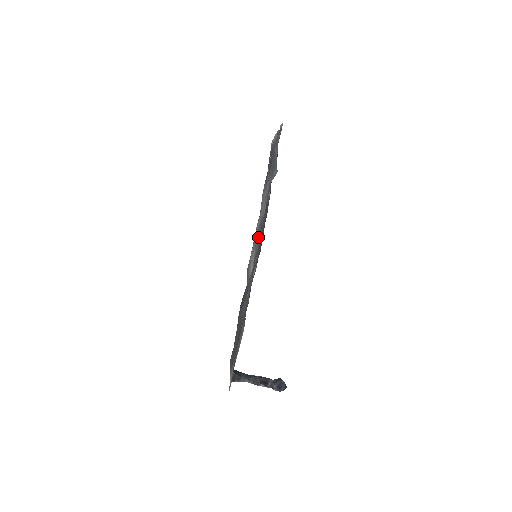
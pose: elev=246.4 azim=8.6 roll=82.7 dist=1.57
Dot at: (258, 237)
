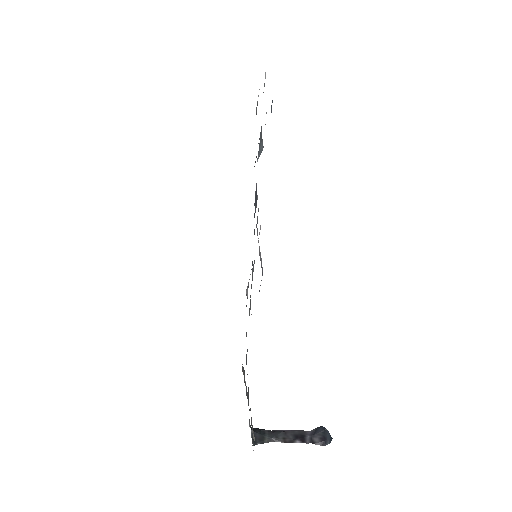
Dot at: occluded
